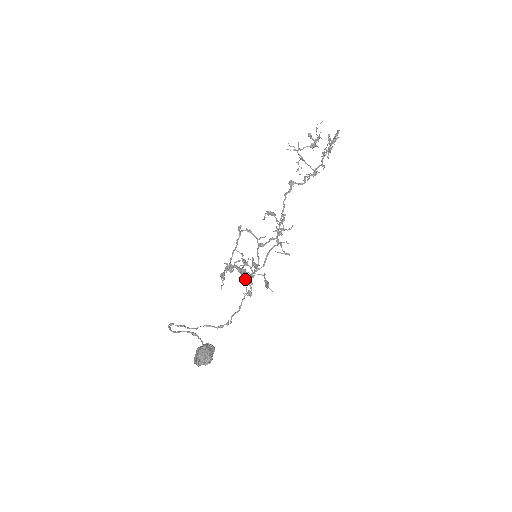
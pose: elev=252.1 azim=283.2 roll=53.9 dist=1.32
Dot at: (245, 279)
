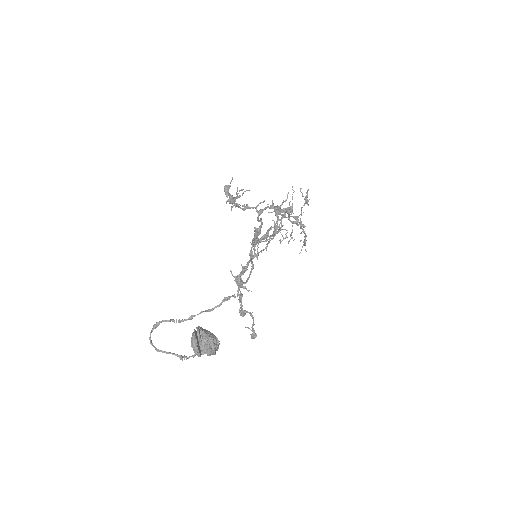
Dot at: (249, 253)
